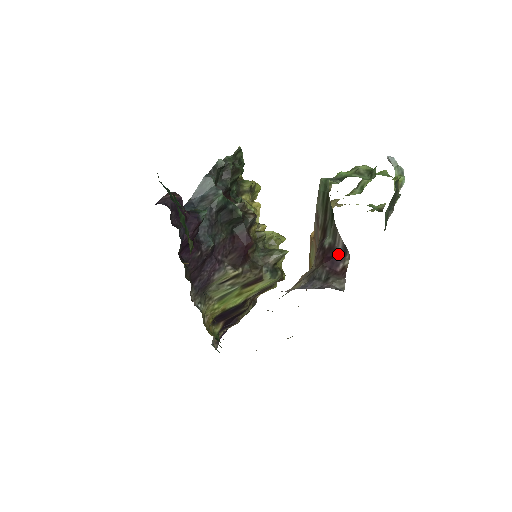
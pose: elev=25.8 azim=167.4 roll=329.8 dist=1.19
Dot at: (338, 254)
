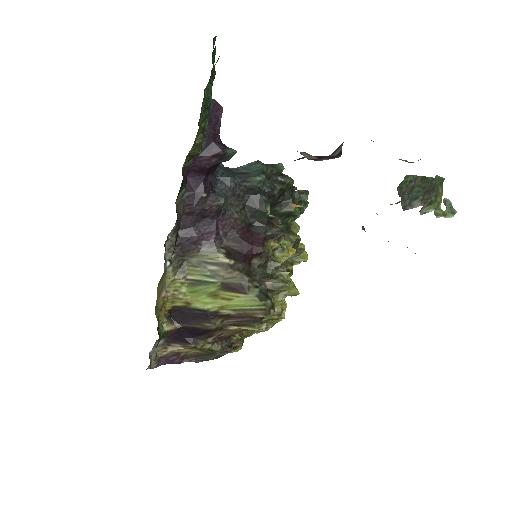
Dot at: occluded
